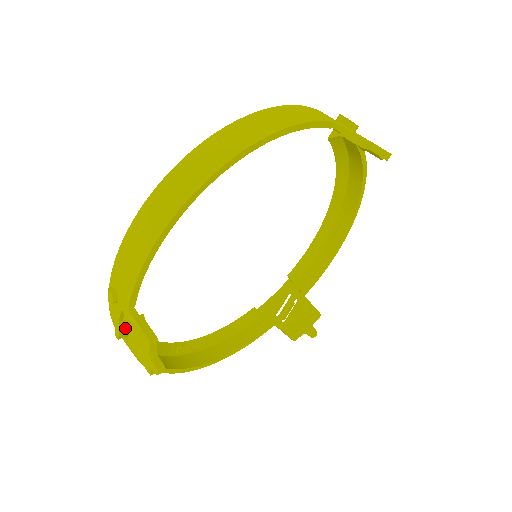
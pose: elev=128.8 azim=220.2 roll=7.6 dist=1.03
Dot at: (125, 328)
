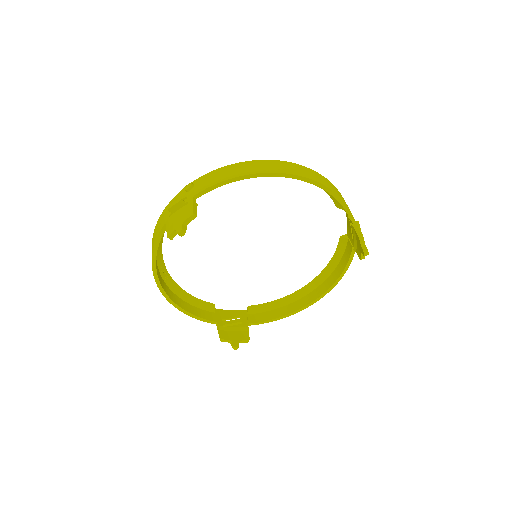
Dot at: (179, 206)
